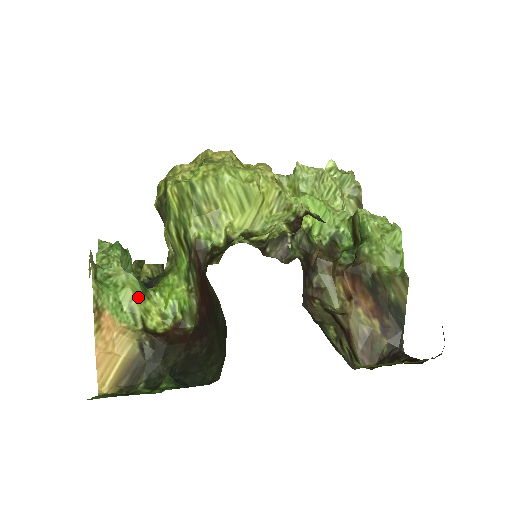
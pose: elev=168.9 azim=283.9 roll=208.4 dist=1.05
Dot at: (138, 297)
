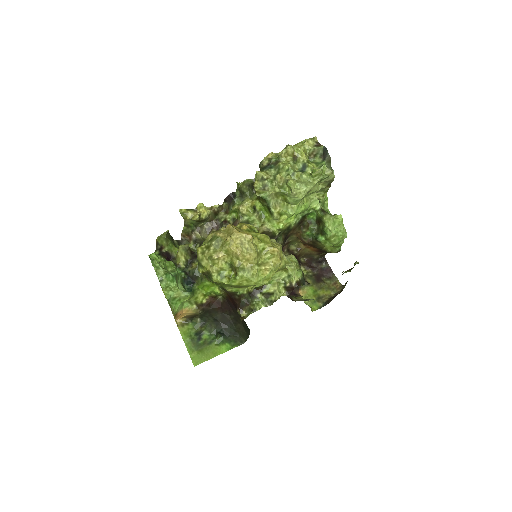
Dot at: (192, 297)
